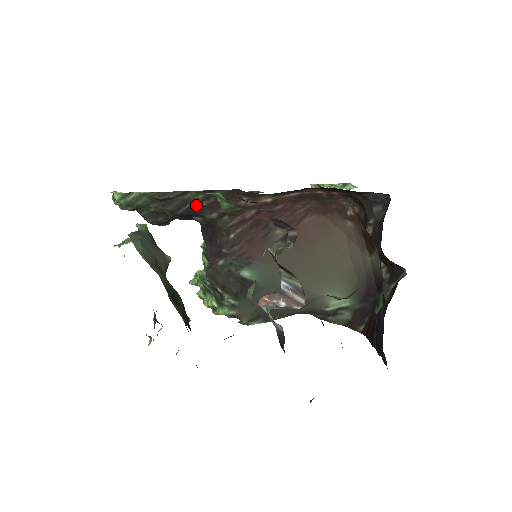
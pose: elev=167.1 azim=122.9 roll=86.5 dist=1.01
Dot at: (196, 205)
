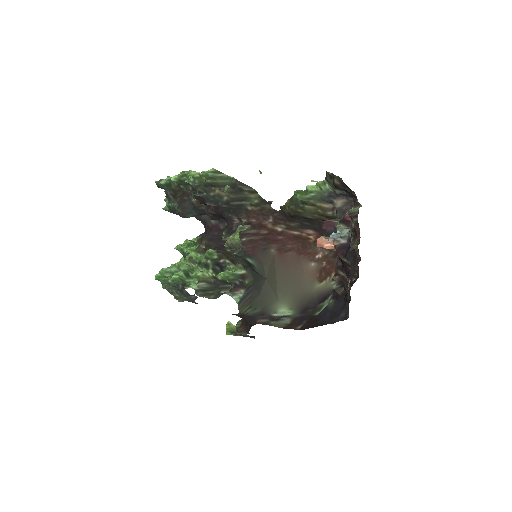
Dot at: (246, 206)
